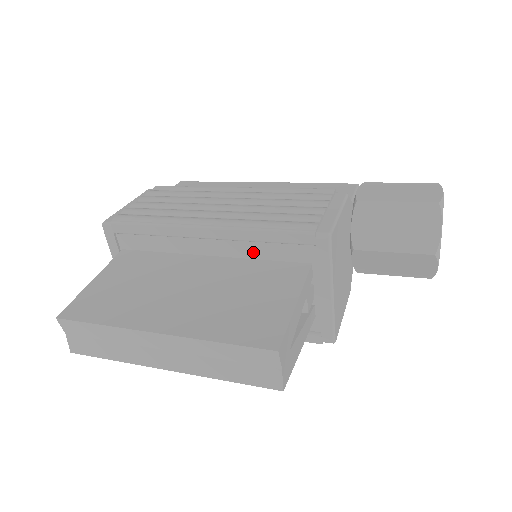
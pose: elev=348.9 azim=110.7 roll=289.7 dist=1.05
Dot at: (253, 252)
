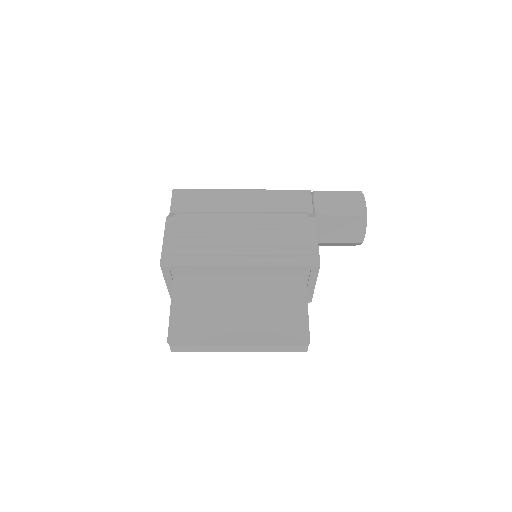
Dot at: (270, 272)
